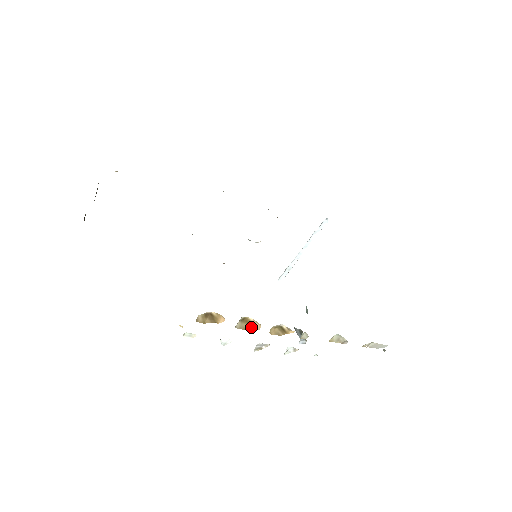
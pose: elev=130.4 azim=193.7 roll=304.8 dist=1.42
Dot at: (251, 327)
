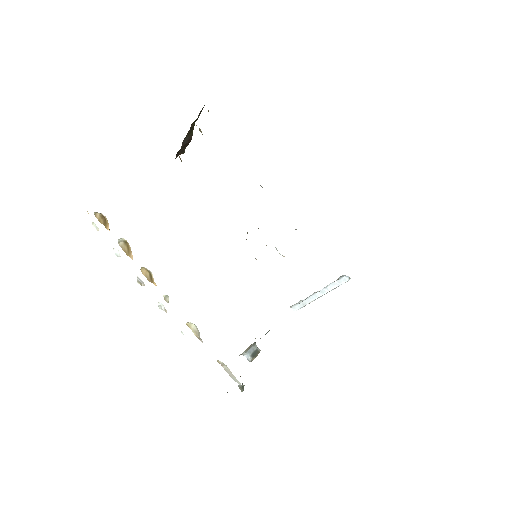
Dot at: (129, 253)
